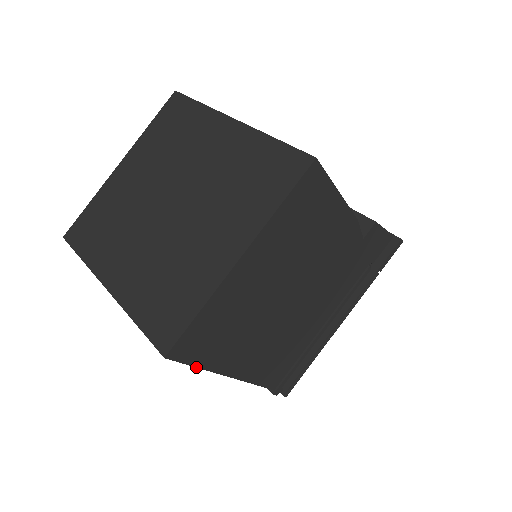
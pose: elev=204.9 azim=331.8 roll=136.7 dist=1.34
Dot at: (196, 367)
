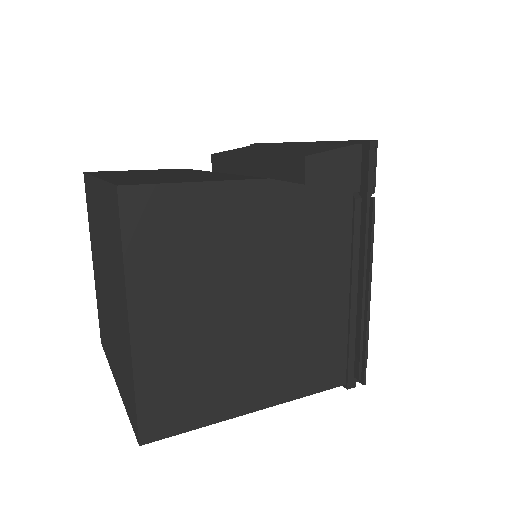
Dot at: occluded
